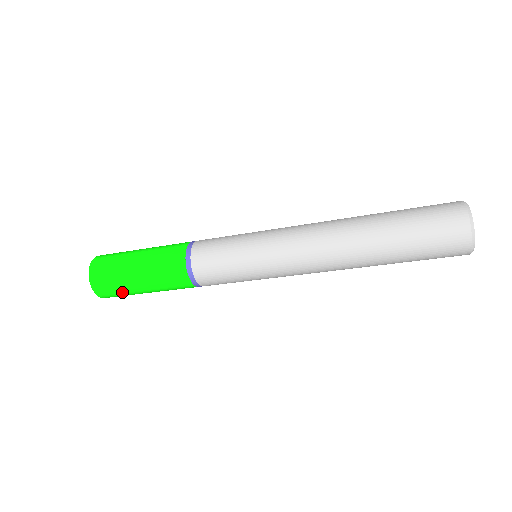
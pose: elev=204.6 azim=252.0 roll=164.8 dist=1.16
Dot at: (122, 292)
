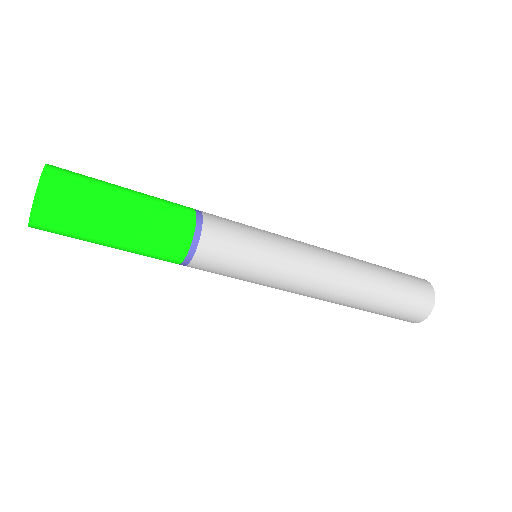
Dot at: occluded
